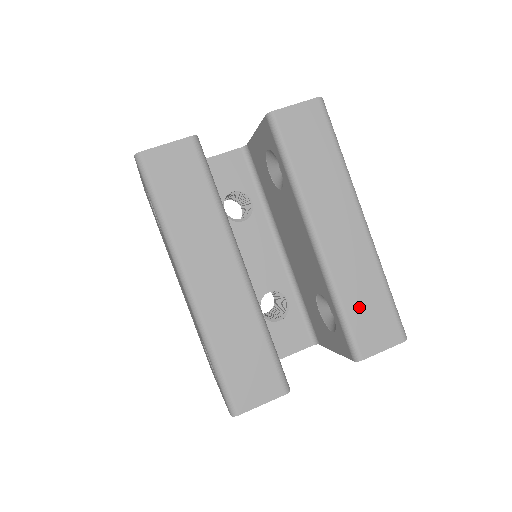
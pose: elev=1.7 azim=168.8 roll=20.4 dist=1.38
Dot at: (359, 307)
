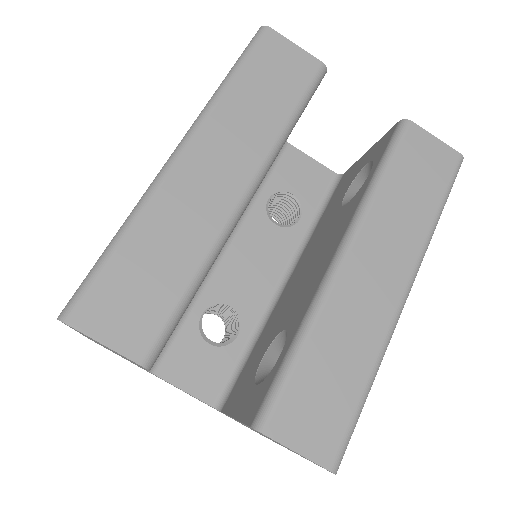
Dot at: (319, 370)
